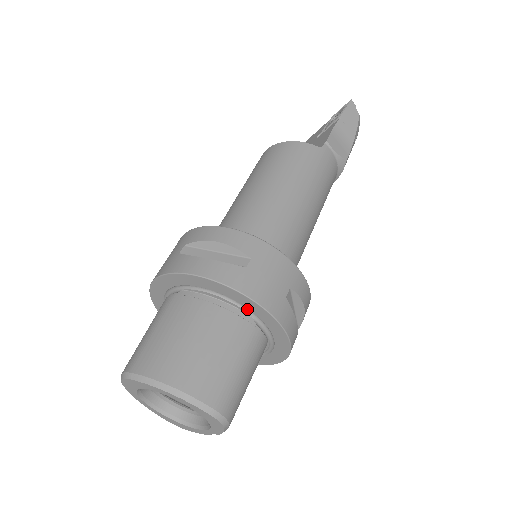
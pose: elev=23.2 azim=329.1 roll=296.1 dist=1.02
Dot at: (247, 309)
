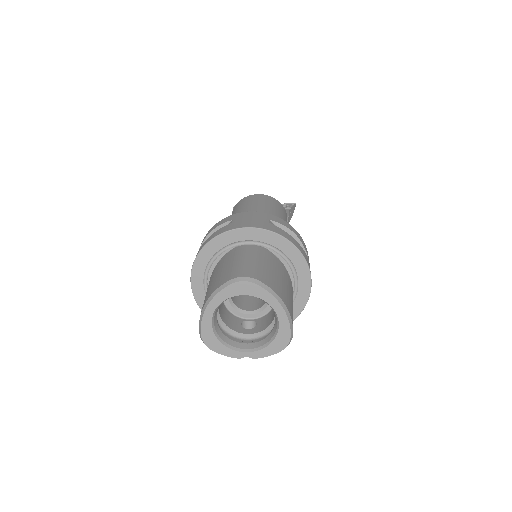
Dot at: (296, 284)
